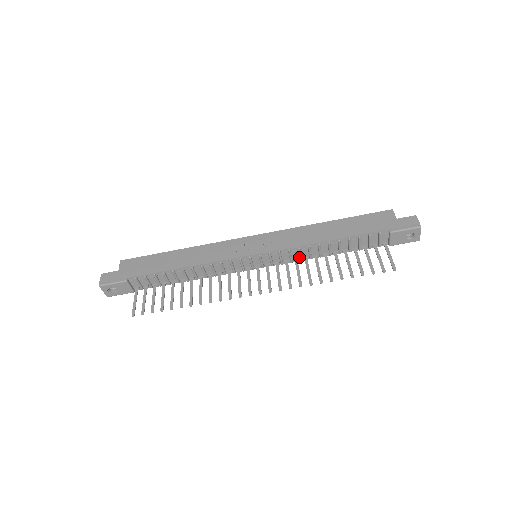
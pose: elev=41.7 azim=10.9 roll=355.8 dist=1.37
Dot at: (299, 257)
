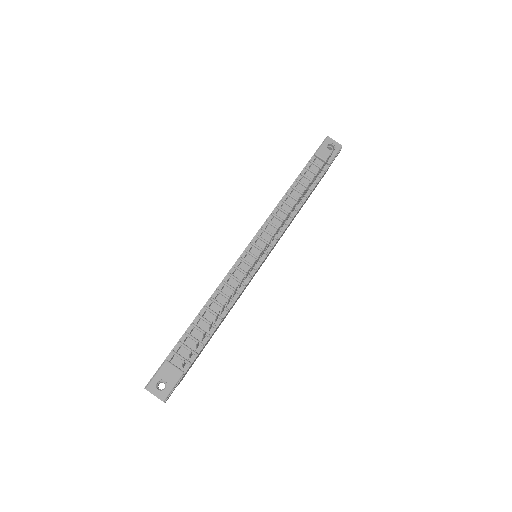
Dot at: occluded
